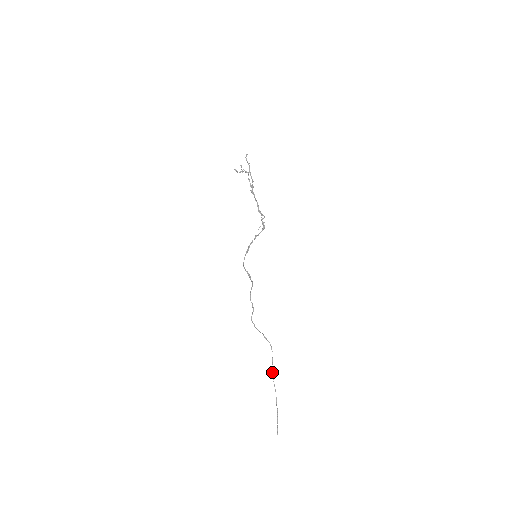
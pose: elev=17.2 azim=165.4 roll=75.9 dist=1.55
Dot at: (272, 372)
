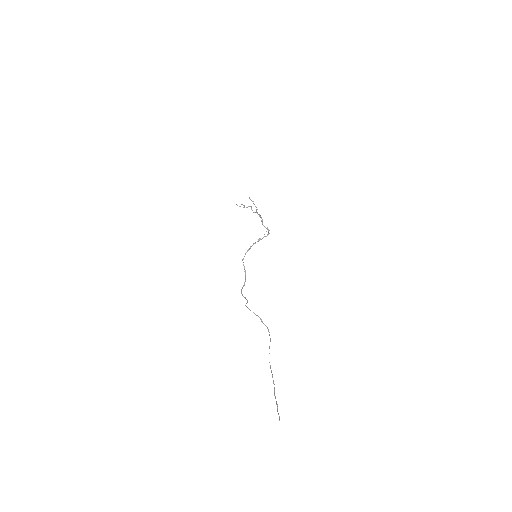
Dot at: occluded
